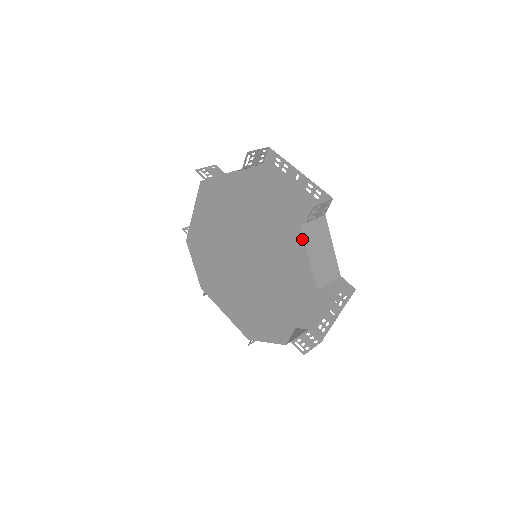
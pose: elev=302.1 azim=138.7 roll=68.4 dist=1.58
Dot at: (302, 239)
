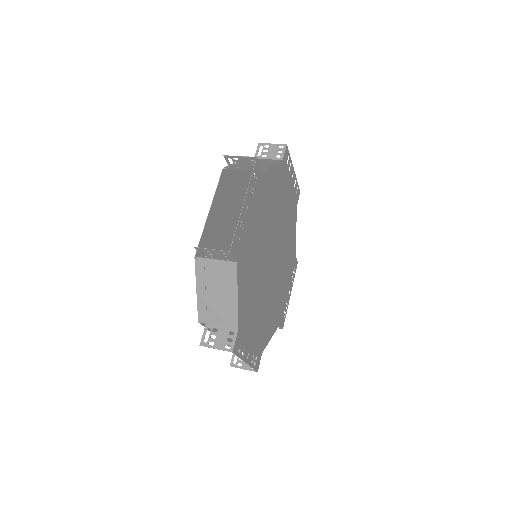
Dot at: (196, 269)
